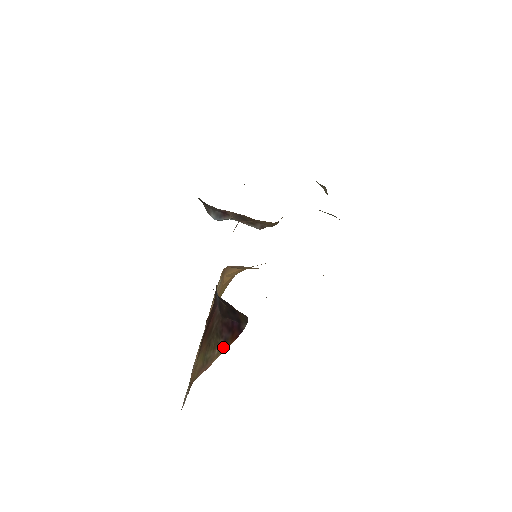
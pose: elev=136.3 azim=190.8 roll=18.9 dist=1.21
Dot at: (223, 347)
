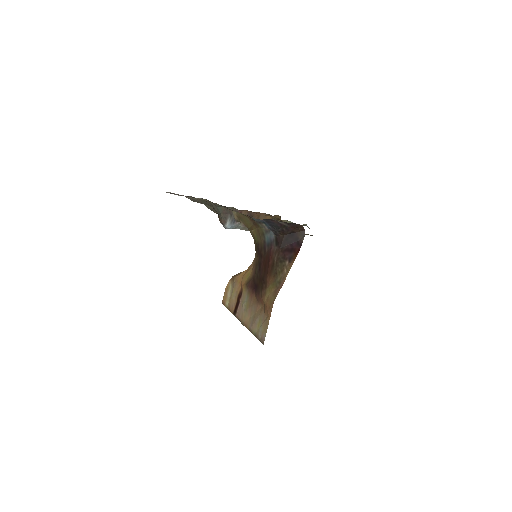
Dot at: (290, 263)
